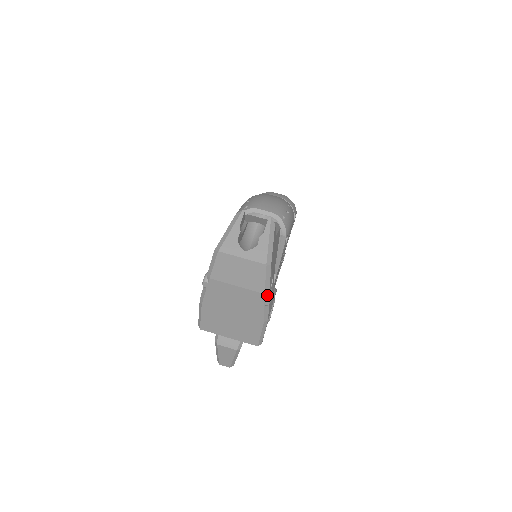
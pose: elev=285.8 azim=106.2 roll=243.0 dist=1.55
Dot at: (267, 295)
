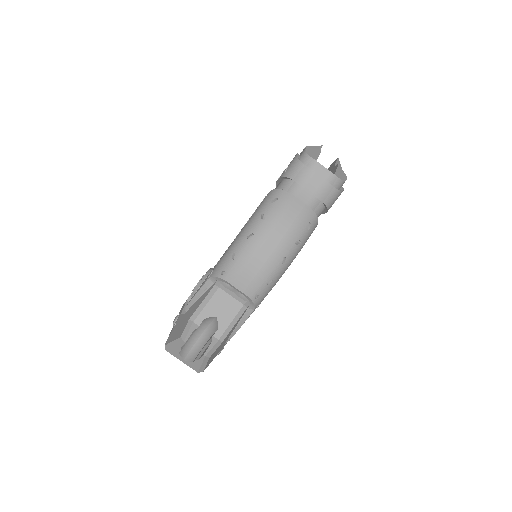
Dot at: occluded
